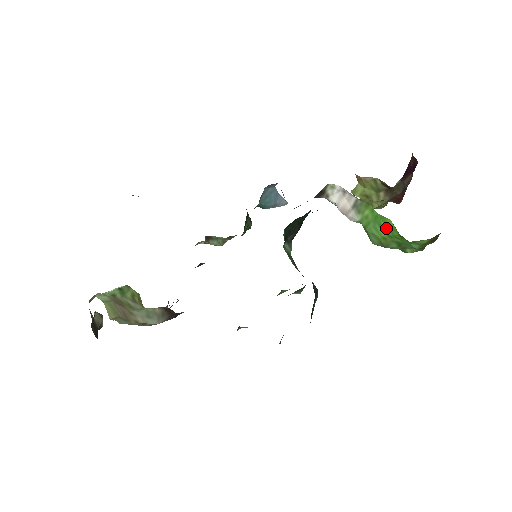
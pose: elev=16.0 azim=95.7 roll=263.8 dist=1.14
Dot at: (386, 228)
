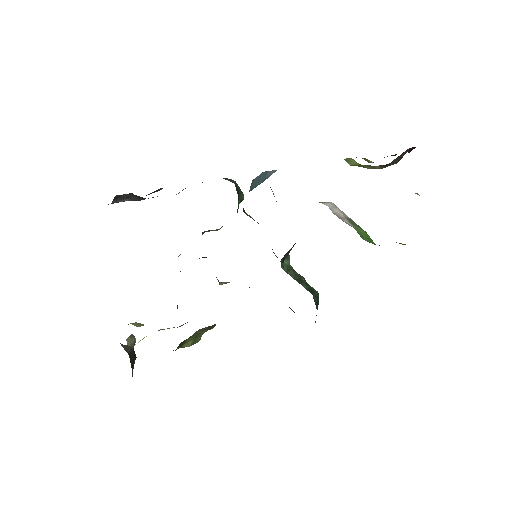
Dot at: occluded
